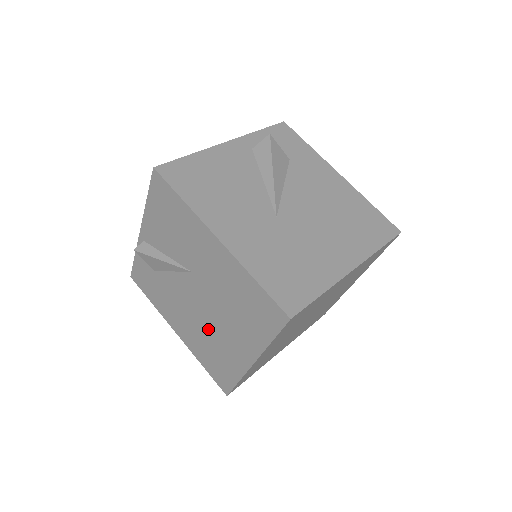
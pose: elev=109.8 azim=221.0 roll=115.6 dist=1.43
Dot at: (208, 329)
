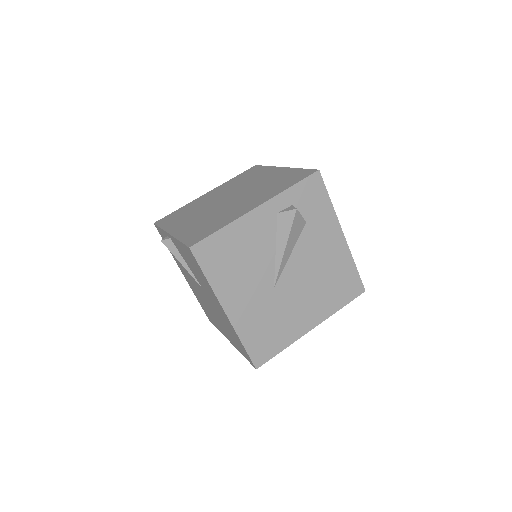
Dot at: (206, 304)
